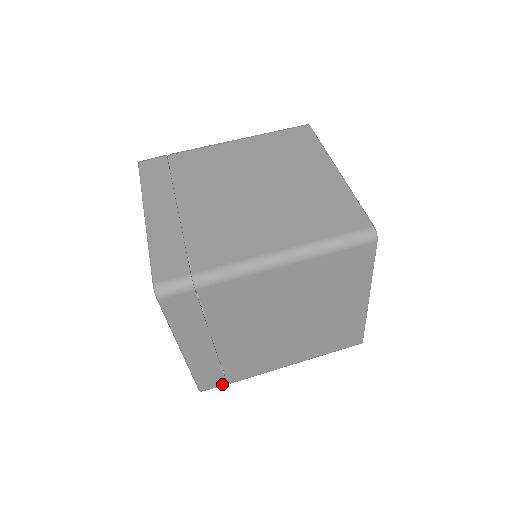
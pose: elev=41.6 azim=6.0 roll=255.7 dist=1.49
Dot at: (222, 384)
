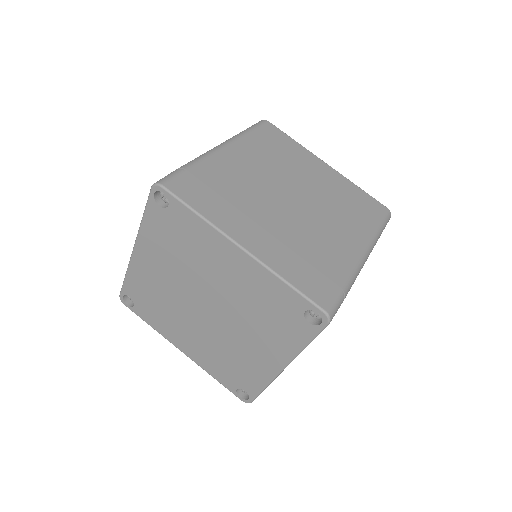
Dot at: occluded
